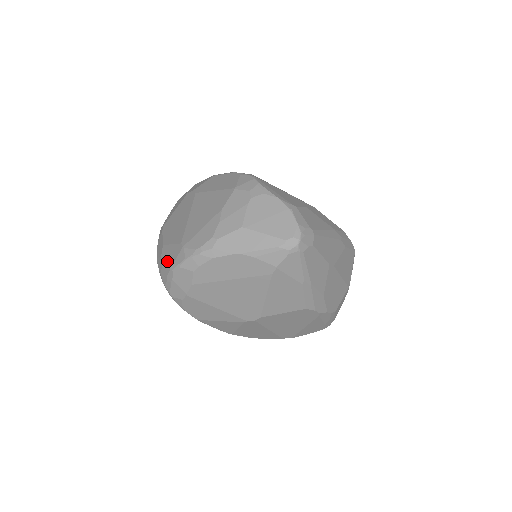
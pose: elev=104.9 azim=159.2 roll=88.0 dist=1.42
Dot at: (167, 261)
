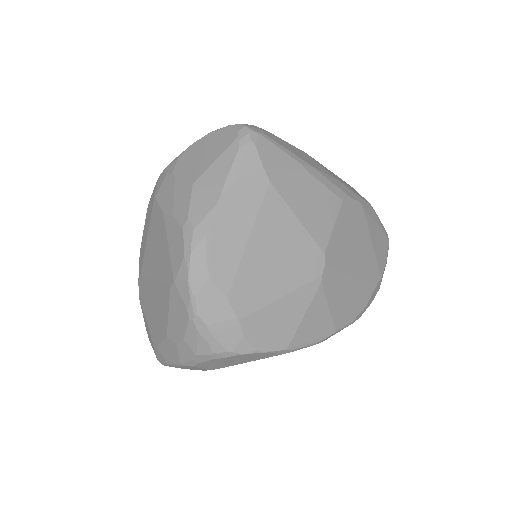
Dot at: (182, 326)
